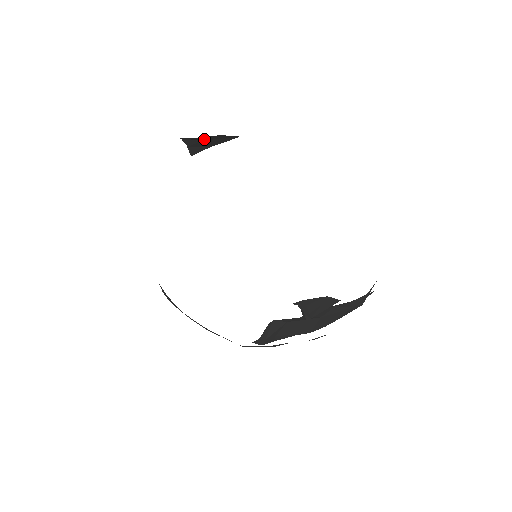
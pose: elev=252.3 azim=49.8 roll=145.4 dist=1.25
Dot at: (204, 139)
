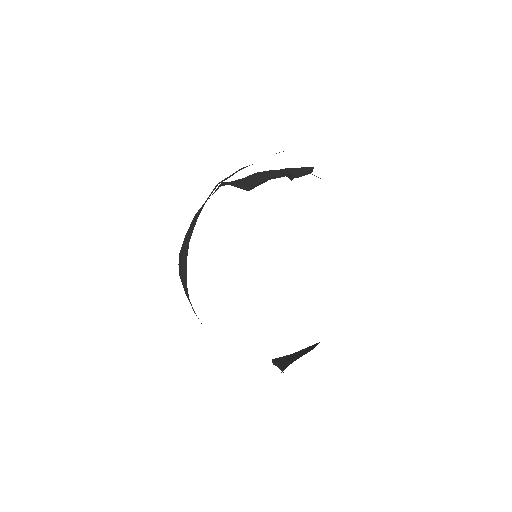
Dot at: occluded
